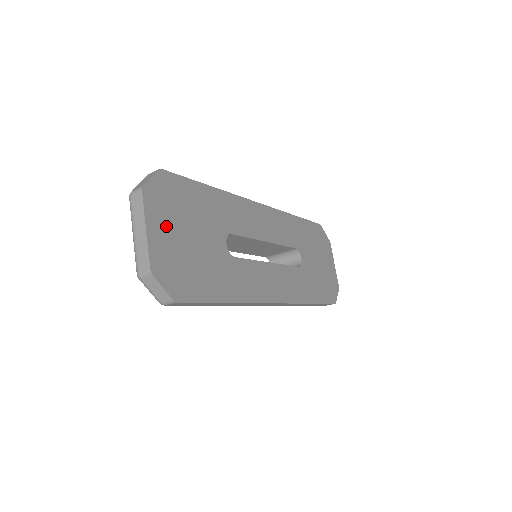
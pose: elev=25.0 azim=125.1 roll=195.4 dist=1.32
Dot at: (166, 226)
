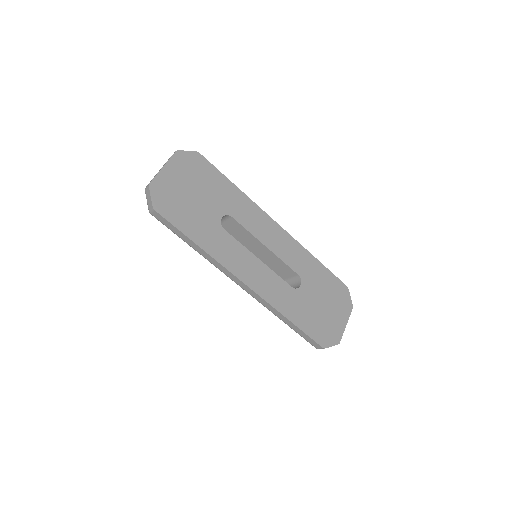
Dot at: (179, 176)
